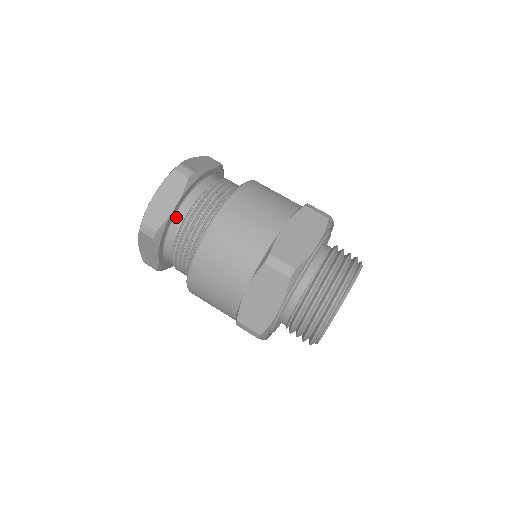
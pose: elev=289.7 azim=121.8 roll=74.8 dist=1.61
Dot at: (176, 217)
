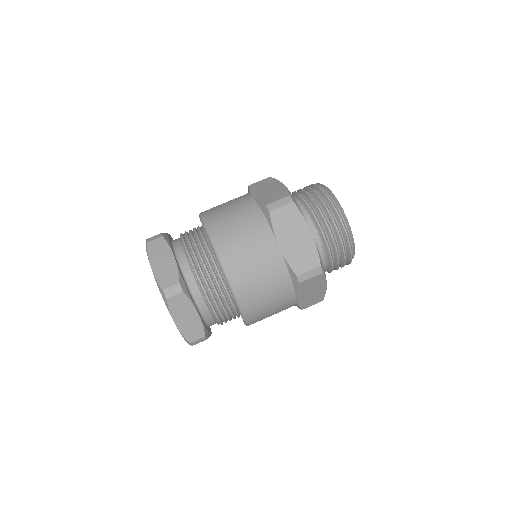
Dot at: (202, 314)
